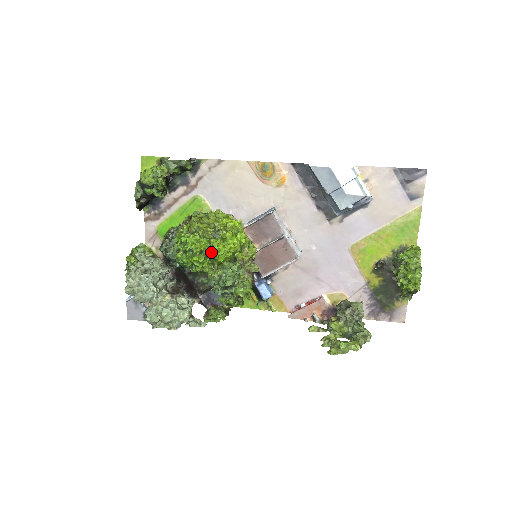
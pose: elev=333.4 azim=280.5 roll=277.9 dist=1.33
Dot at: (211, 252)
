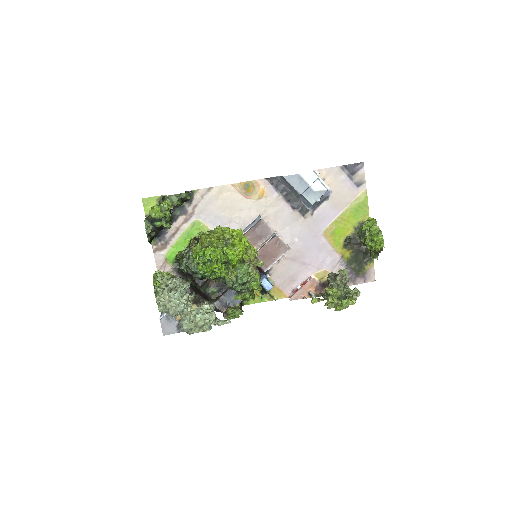
Dot at: (225, 258)
